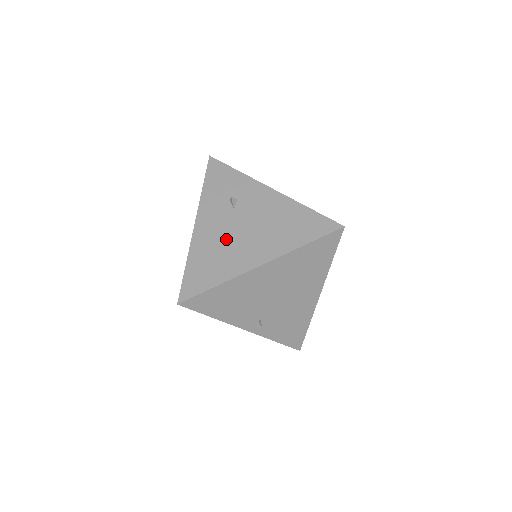
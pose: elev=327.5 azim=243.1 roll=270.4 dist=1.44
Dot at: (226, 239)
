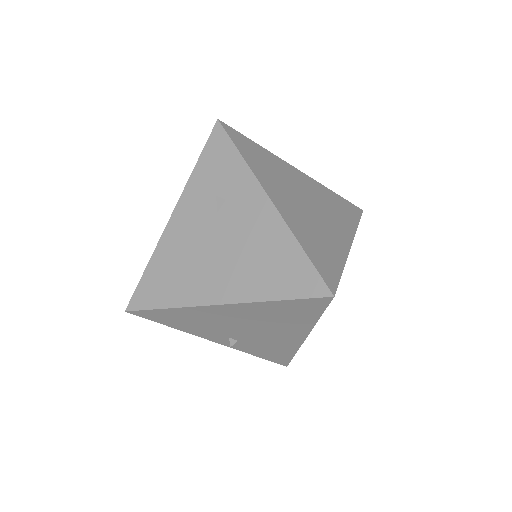
Dot at: (195, 251)
